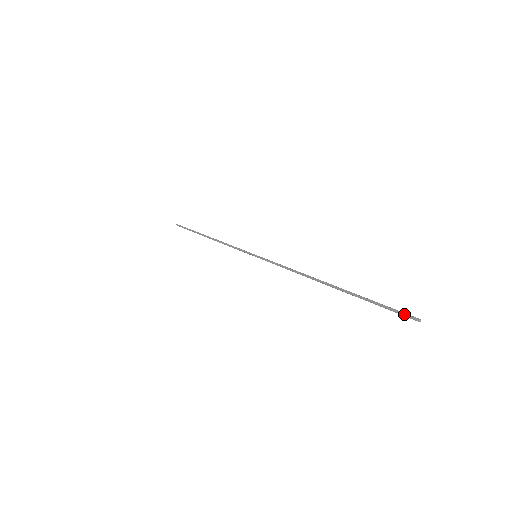
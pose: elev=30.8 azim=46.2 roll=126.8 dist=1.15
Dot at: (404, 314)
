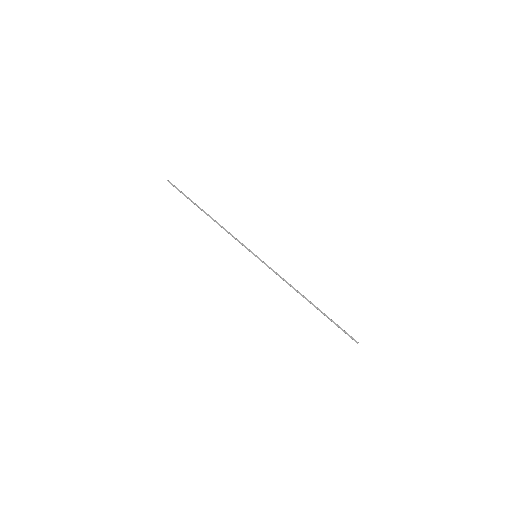
Dot at: (352, 337)
